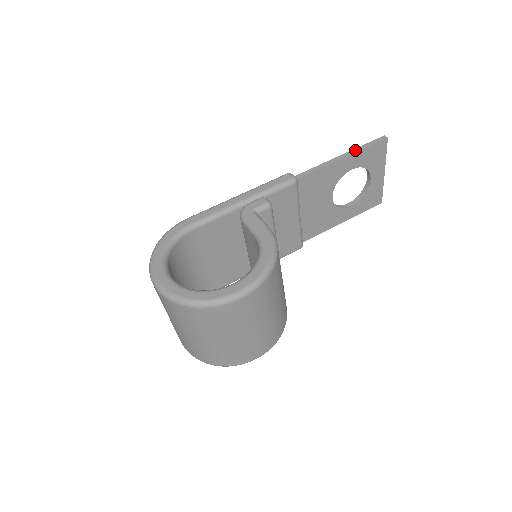
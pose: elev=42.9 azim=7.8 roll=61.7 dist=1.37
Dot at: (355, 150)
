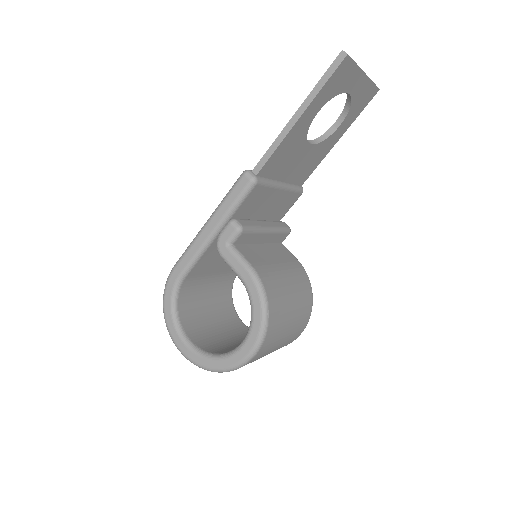
Dot at: (310, 98)
